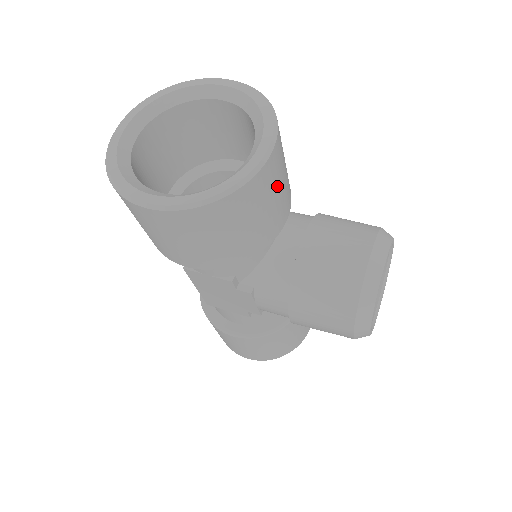
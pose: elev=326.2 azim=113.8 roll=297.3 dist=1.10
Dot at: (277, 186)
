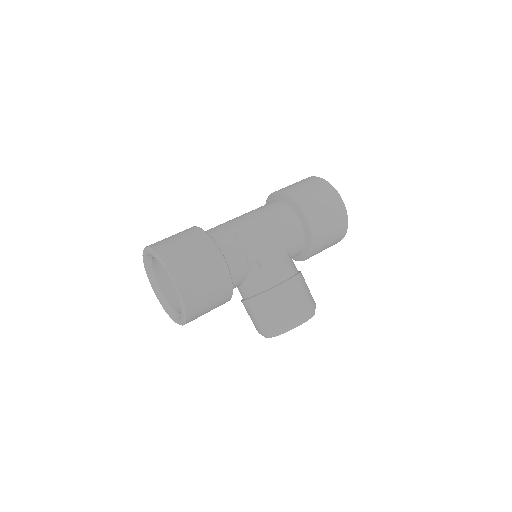
Dot at: occluded
